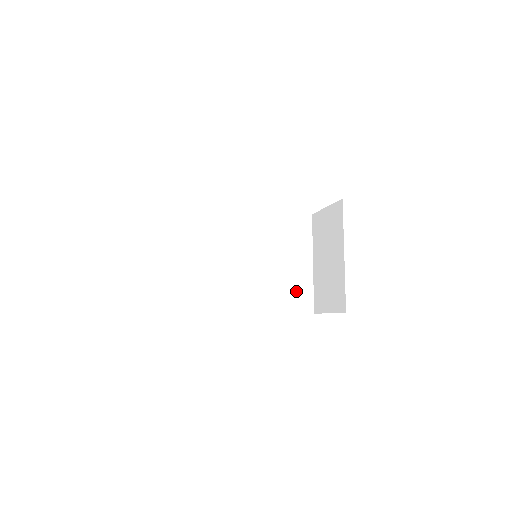
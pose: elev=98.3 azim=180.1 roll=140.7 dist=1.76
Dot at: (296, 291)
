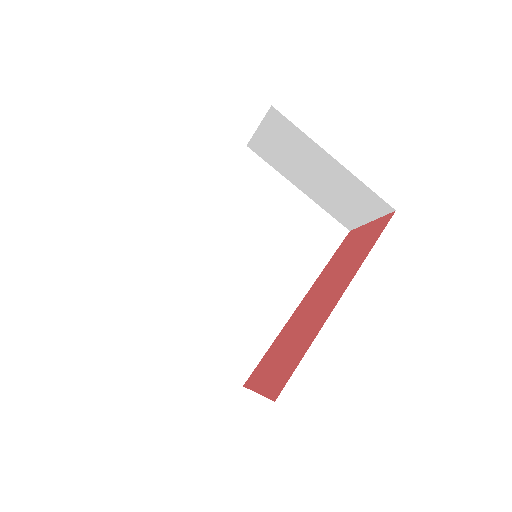
Dot at: (314, 232)
